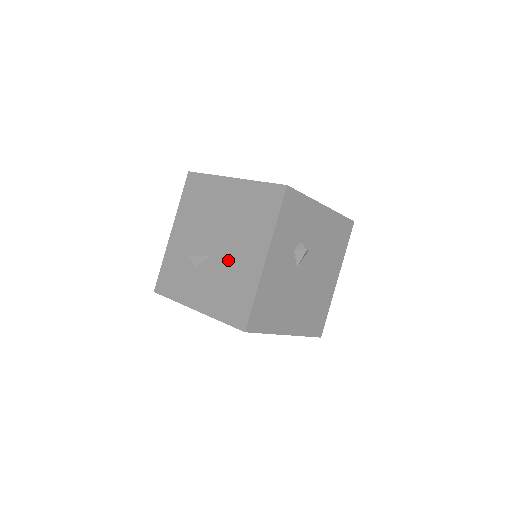
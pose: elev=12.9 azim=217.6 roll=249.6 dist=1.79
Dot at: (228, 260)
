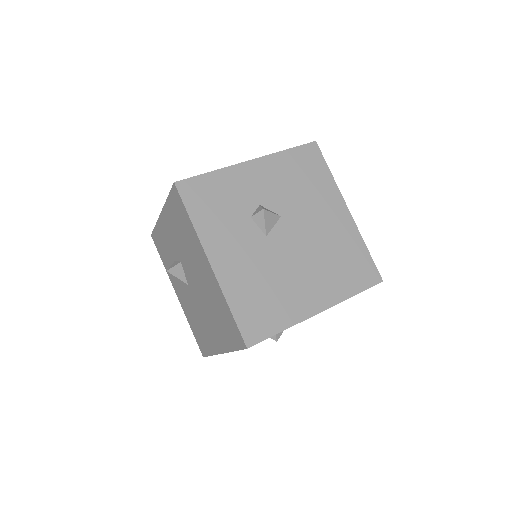
Dot at: (199, 310)
